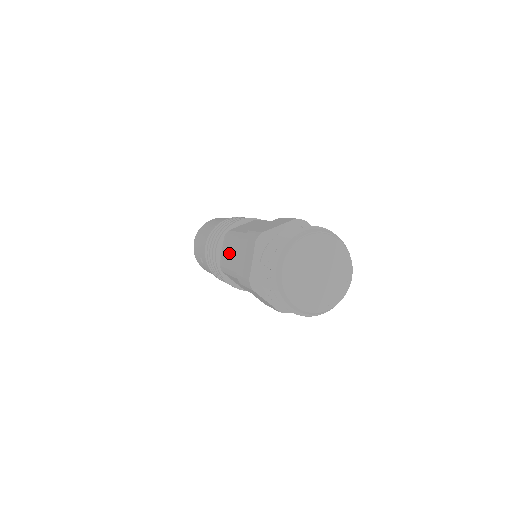
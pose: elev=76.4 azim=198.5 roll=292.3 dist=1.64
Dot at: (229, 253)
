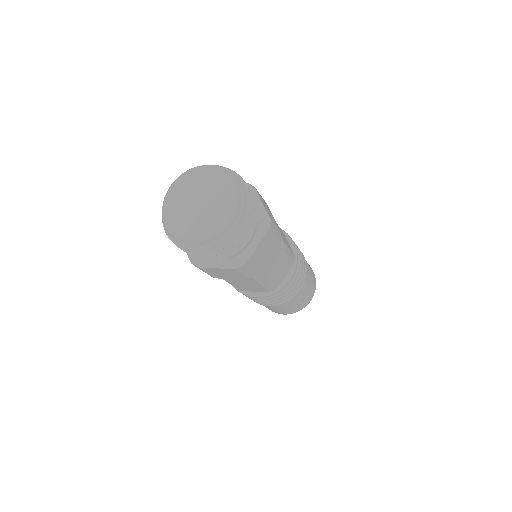
Dot at: occluded
